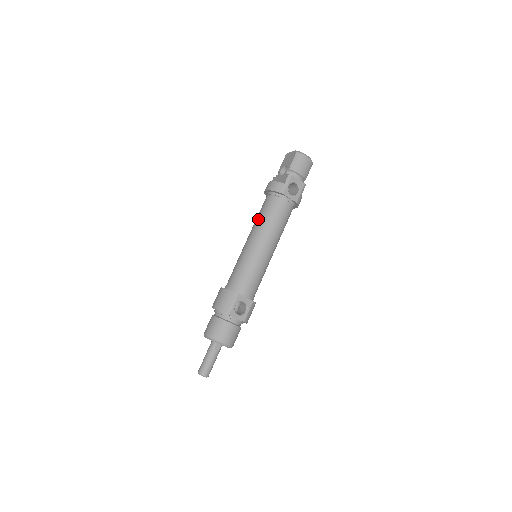
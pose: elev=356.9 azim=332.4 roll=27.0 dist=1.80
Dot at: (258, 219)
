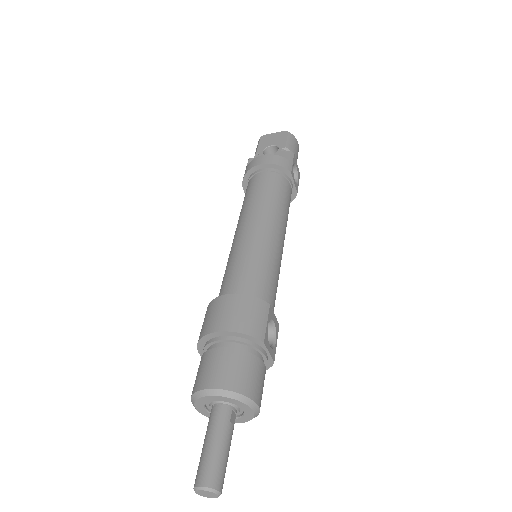
Dot at: (259, 198)
